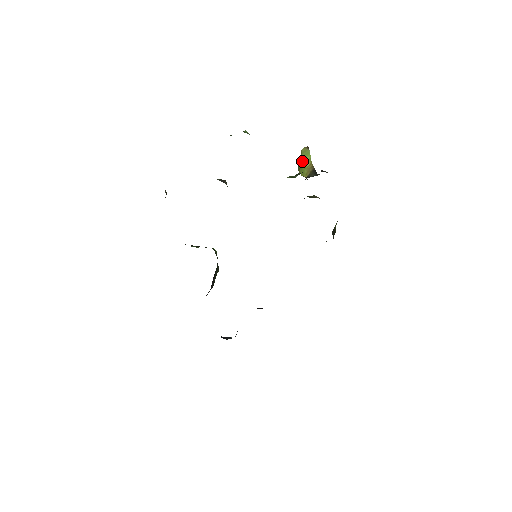
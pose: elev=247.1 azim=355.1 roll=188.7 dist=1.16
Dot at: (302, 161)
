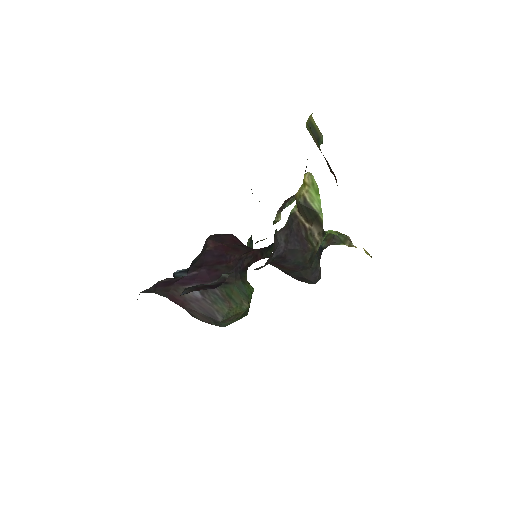
Dot at: occluded
